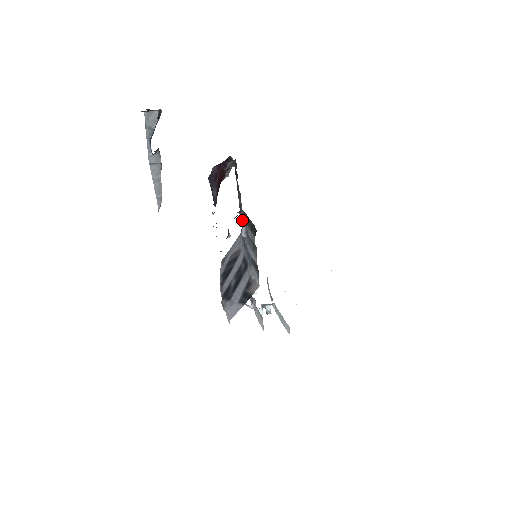
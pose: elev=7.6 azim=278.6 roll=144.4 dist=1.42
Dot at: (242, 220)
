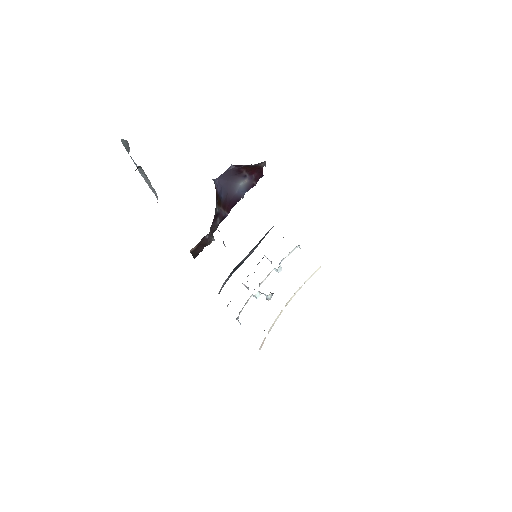
Dot at: occluded
